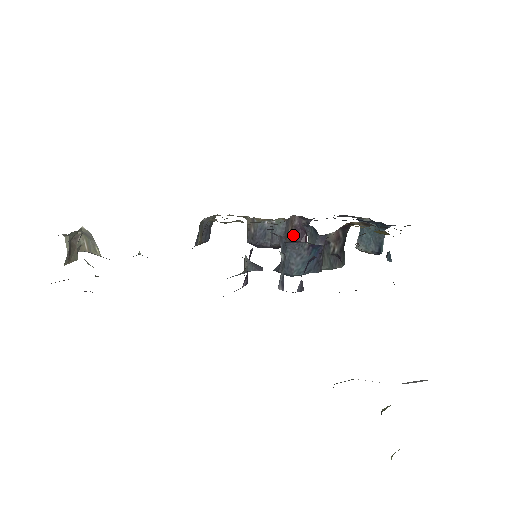
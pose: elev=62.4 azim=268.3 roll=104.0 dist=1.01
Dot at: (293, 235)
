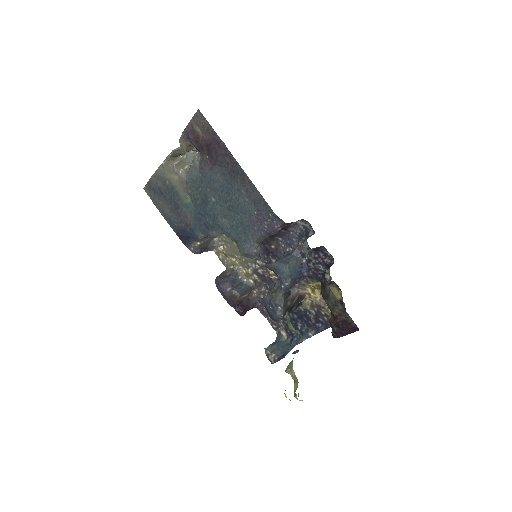
Dot at: (243, 302)
